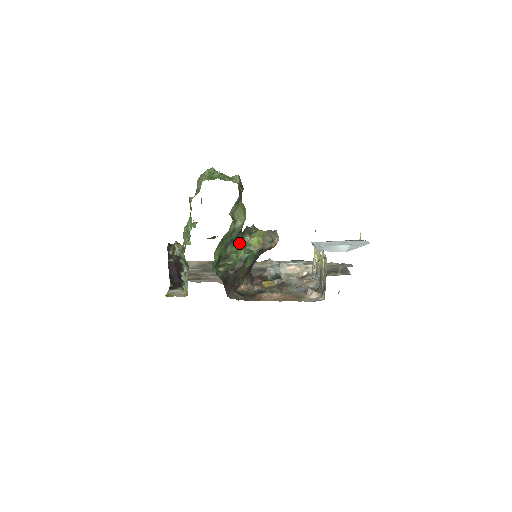
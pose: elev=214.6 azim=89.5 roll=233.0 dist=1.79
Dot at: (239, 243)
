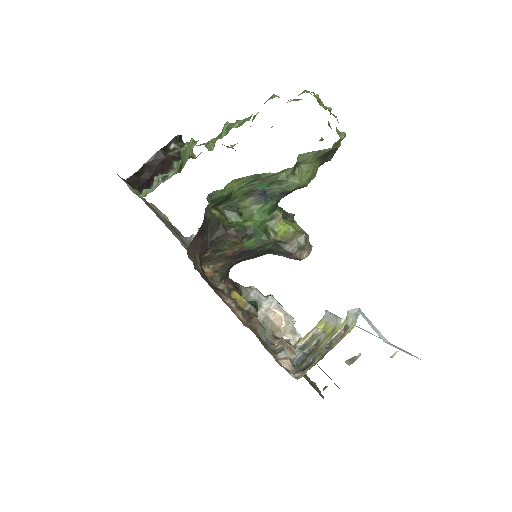
Dot at: (265, 208)
